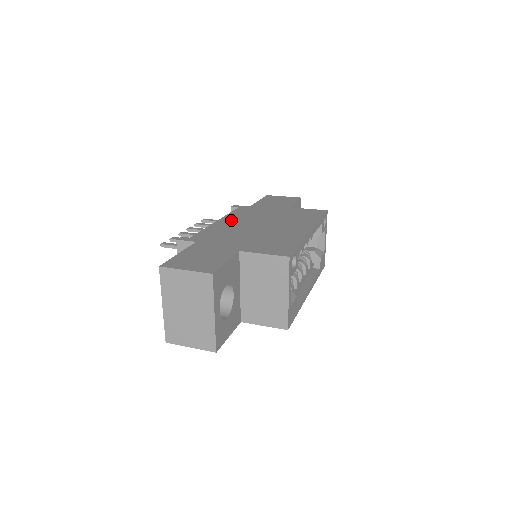
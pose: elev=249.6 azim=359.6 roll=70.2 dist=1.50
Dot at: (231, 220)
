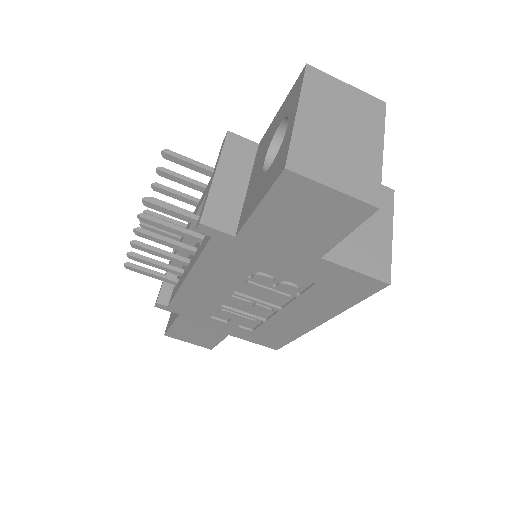
Dot at: occluded
